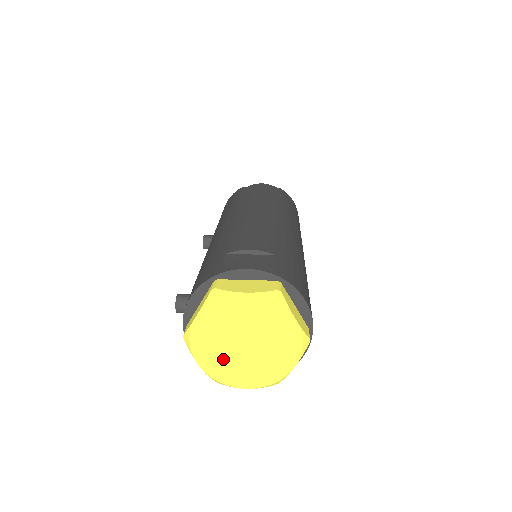
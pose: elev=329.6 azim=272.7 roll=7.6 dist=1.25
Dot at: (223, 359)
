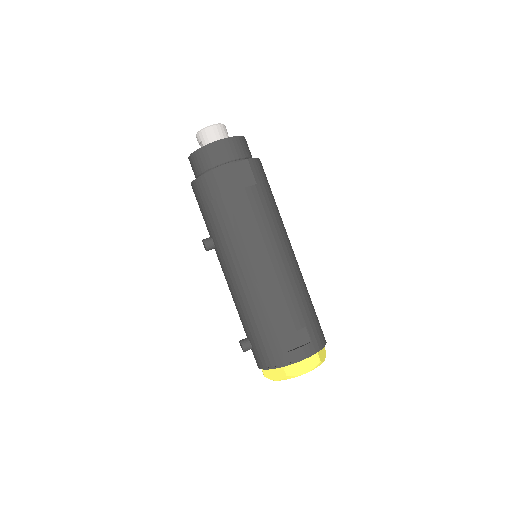
Dot at: occluded
